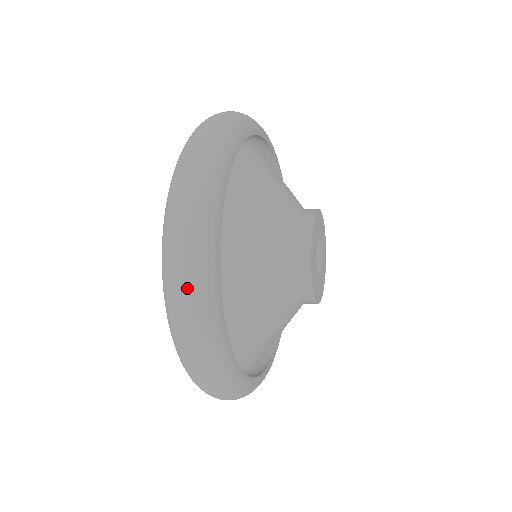
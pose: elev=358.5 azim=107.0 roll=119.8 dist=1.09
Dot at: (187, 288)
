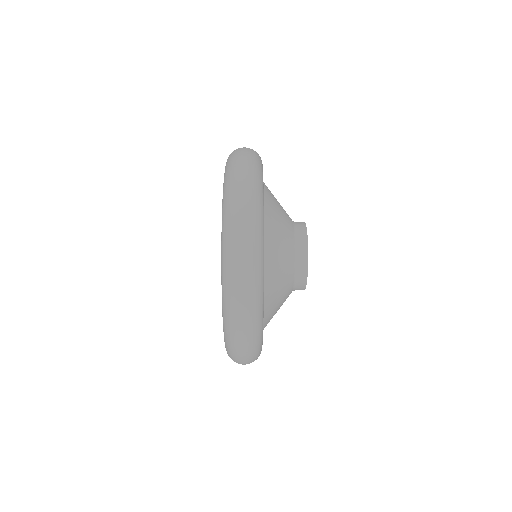
Dot at: (248, 327)
